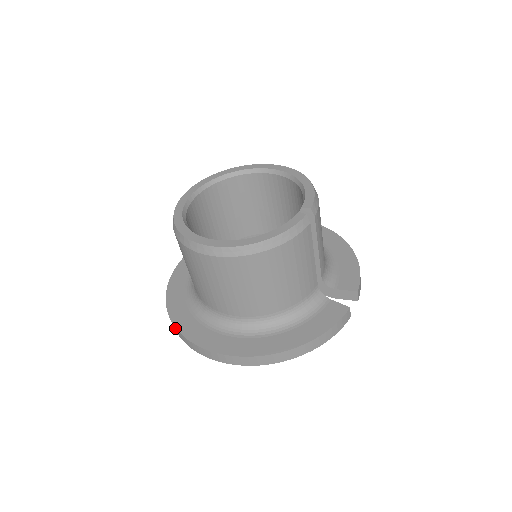
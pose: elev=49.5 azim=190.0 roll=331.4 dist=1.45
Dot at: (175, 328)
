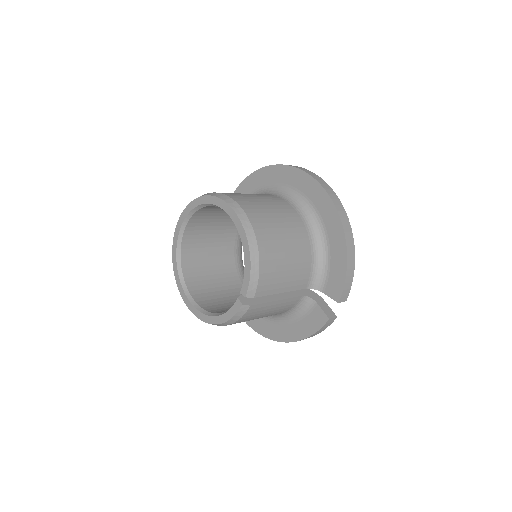
Dot at: occluded
